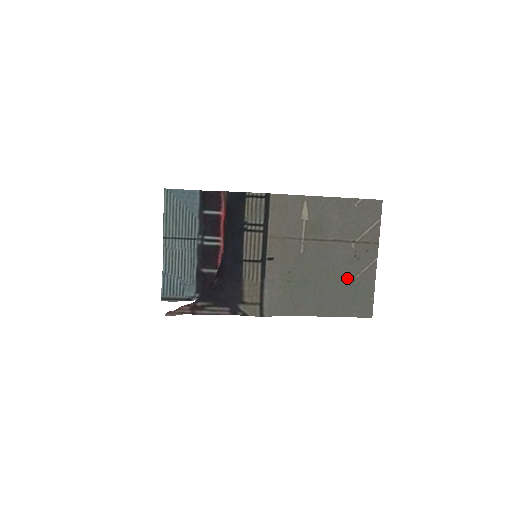
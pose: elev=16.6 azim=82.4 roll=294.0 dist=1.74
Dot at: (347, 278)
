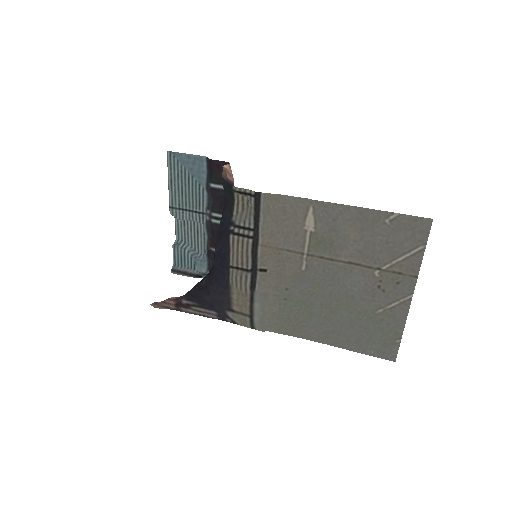
Dot at: (365, 310)
